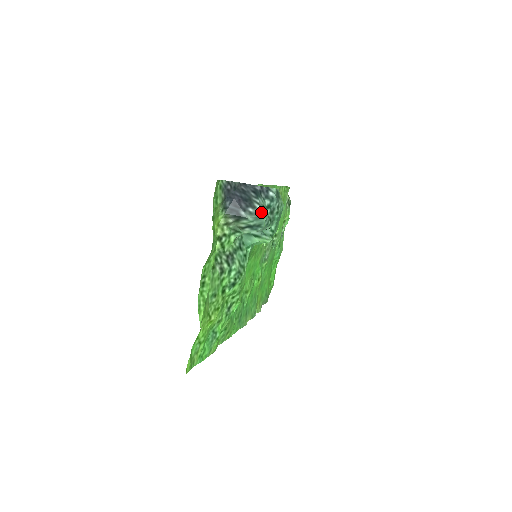
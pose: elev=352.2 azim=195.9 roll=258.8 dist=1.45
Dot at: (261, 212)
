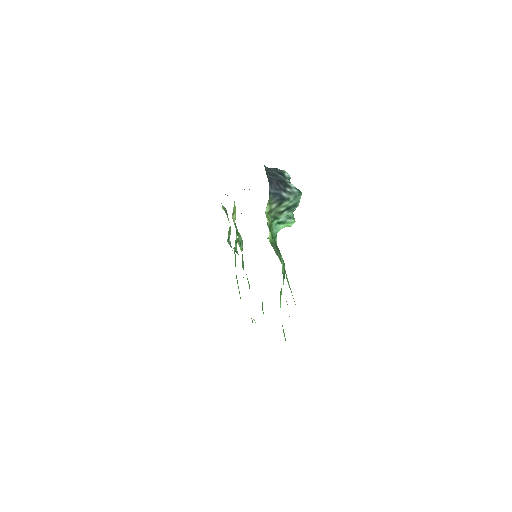
Dot at: (297, 190)
